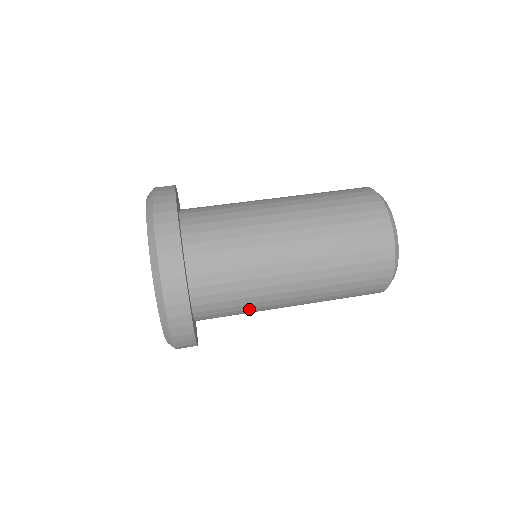
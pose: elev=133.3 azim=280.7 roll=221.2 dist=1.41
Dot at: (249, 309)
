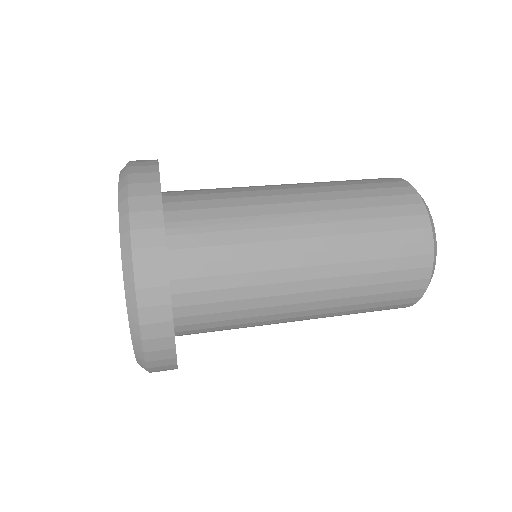
Dot at: (249, 299)
